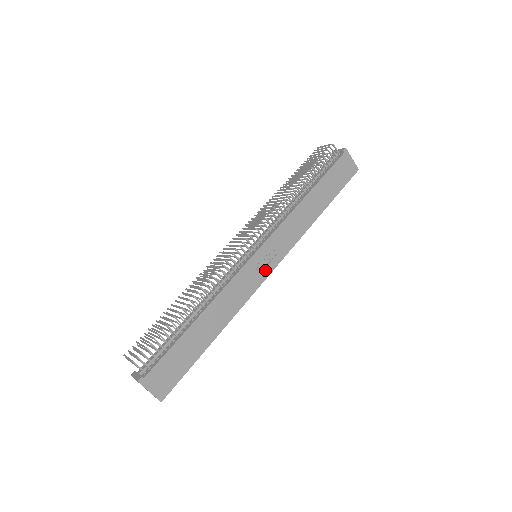
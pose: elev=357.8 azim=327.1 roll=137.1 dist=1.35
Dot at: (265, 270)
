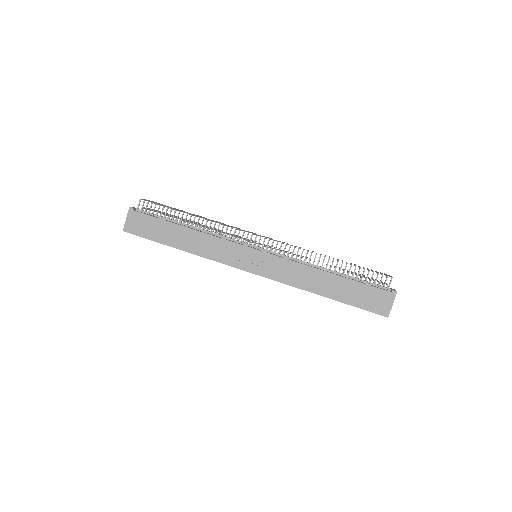
Dot at: (245, 265)
